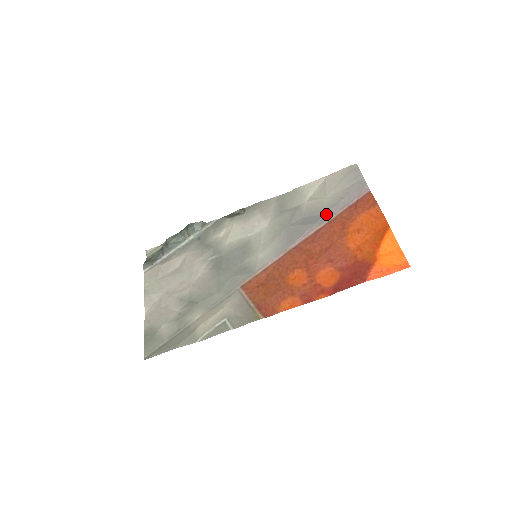
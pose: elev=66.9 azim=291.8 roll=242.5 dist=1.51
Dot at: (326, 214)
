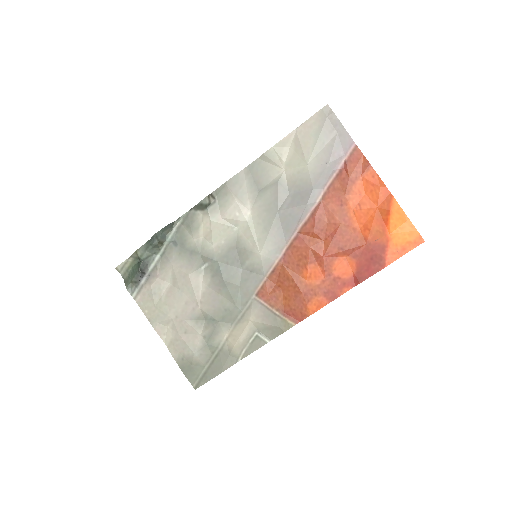
Dot at: (315, 188)
